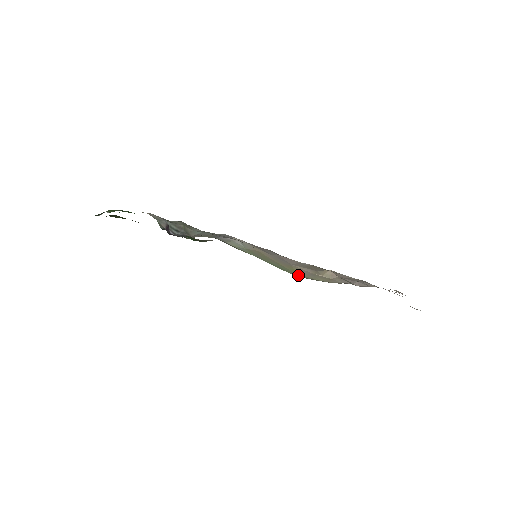
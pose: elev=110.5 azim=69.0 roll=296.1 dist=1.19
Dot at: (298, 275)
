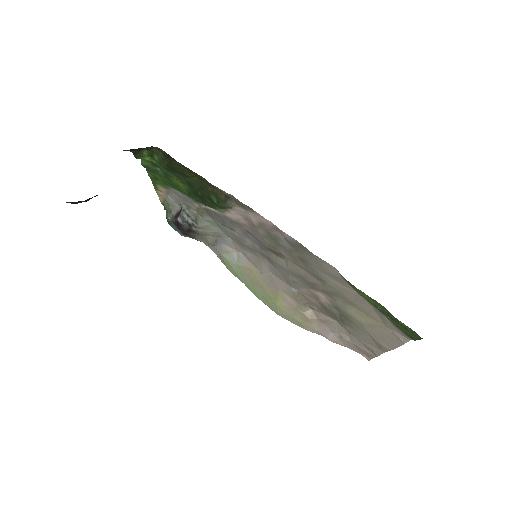
Dot at: (278, 309)
